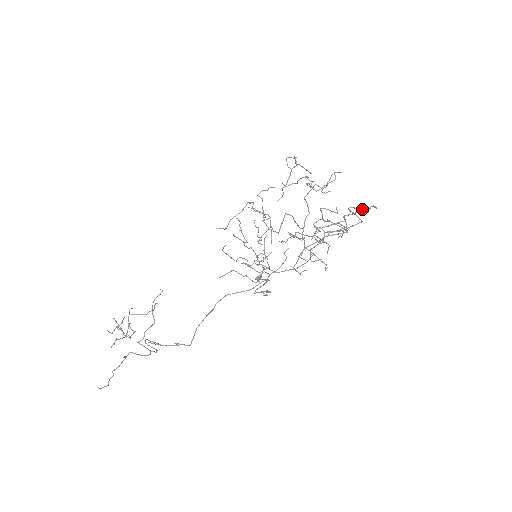
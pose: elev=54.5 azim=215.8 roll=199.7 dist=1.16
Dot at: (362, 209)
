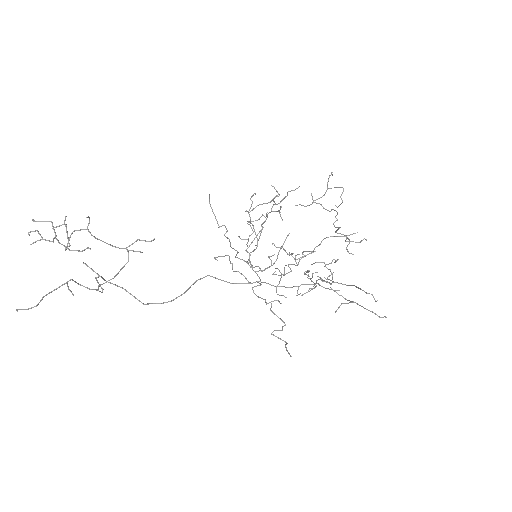
Dot at: (366, 293)
